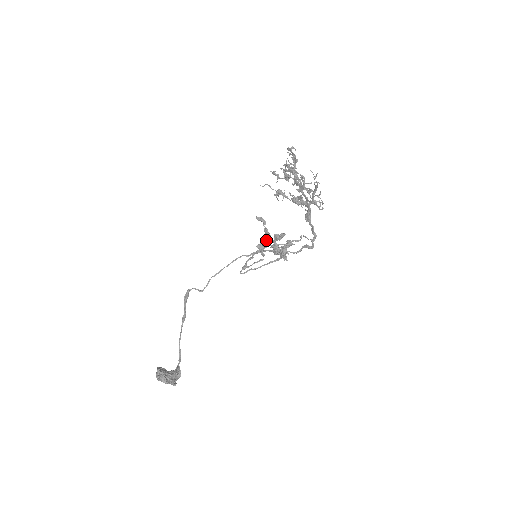
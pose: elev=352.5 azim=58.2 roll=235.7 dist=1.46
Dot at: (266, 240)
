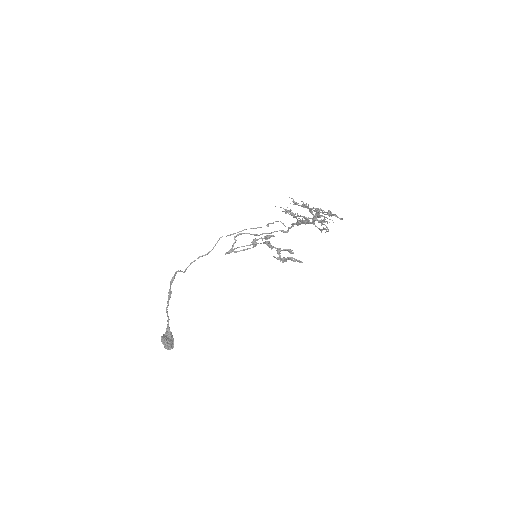
Dot at: occluded
